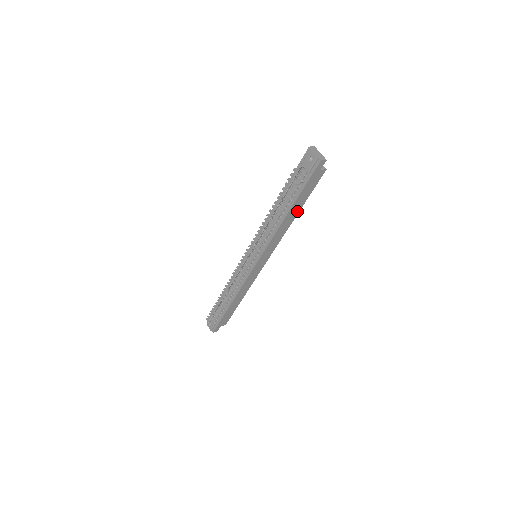
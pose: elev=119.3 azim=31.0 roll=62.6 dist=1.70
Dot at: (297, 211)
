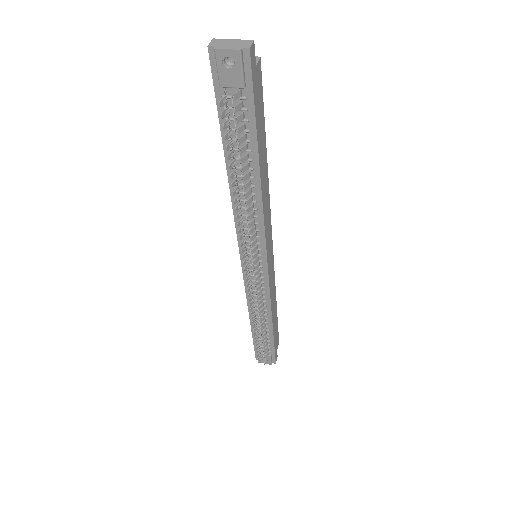
Dot at: (264, 157)
